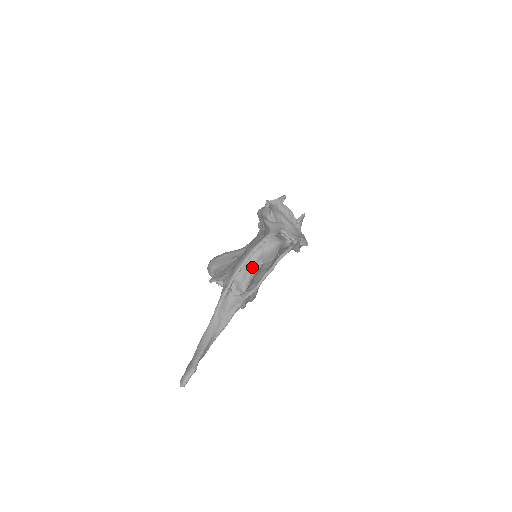
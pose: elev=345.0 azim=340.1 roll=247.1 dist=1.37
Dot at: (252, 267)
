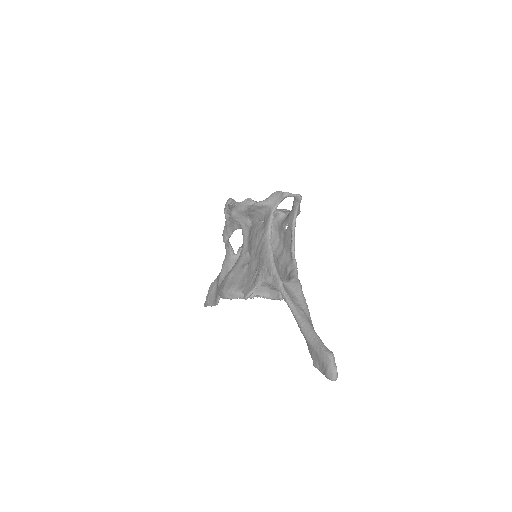
Dot at: occluded
